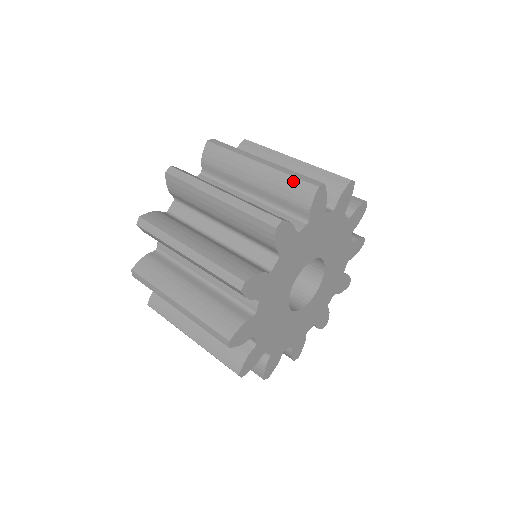
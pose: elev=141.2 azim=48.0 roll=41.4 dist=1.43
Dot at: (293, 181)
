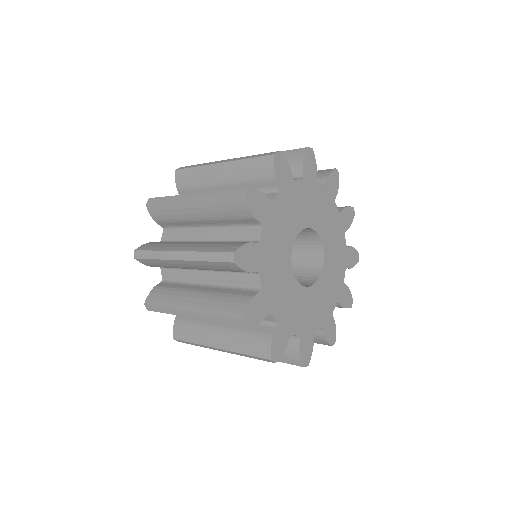
Dot at: (286, 153)
